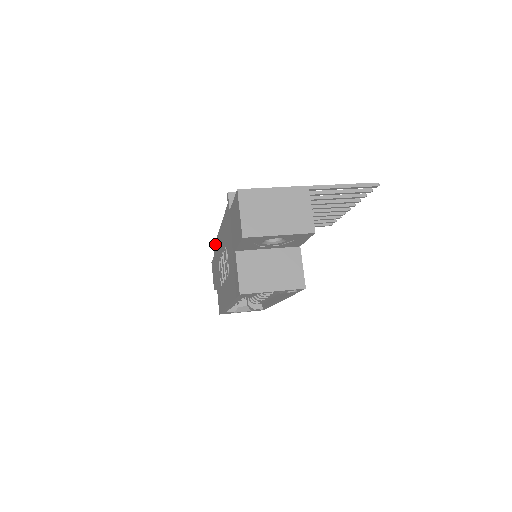
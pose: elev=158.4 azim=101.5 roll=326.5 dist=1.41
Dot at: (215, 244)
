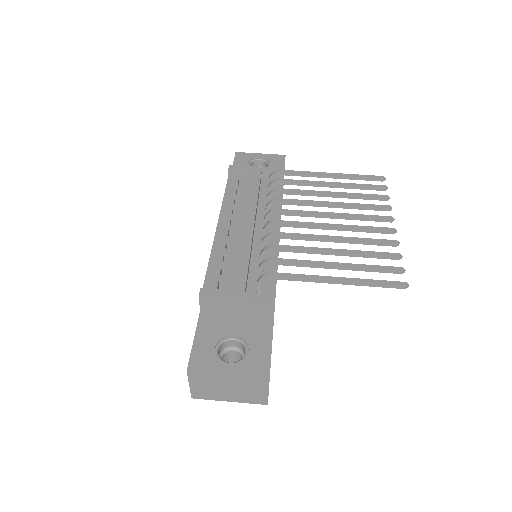
Dot at: (226, 187)
